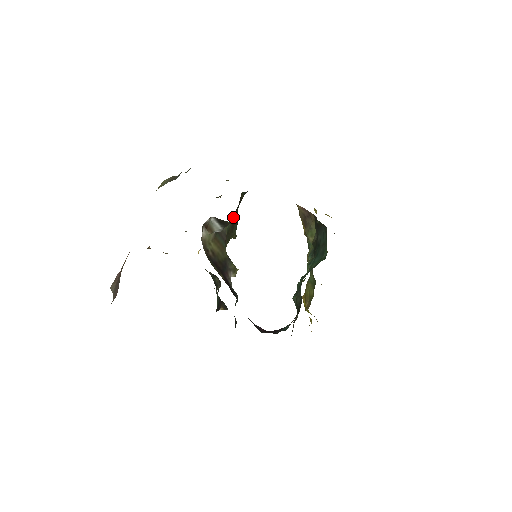
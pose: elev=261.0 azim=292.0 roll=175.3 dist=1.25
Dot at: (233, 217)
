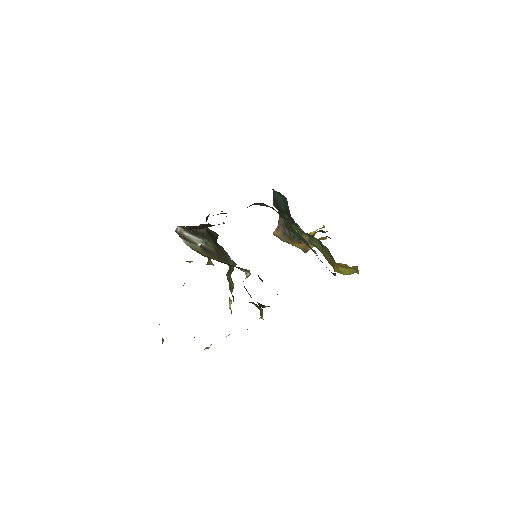
Dot at: (211, 240)
